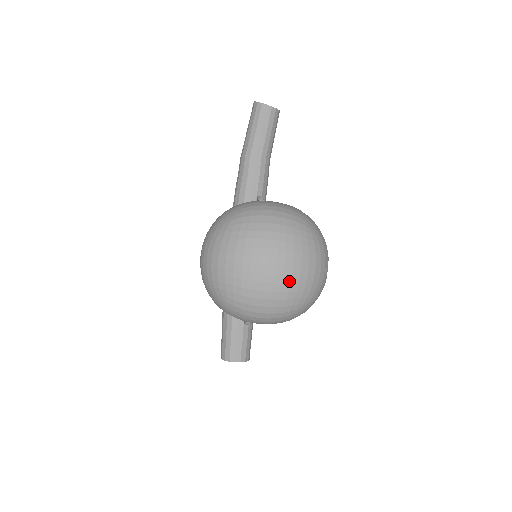
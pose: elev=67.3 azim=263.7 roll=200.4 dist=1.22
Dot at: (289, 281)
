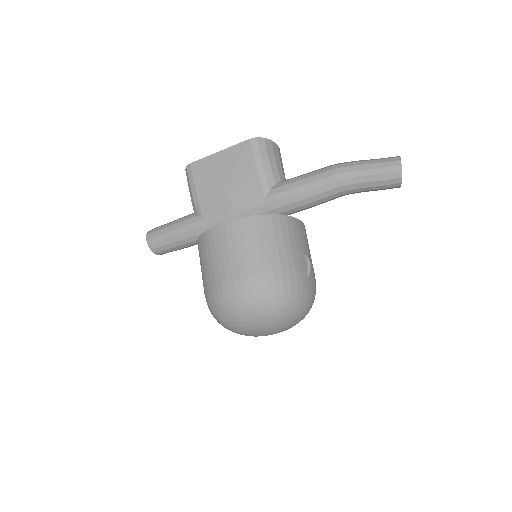
Dot at: occluded
